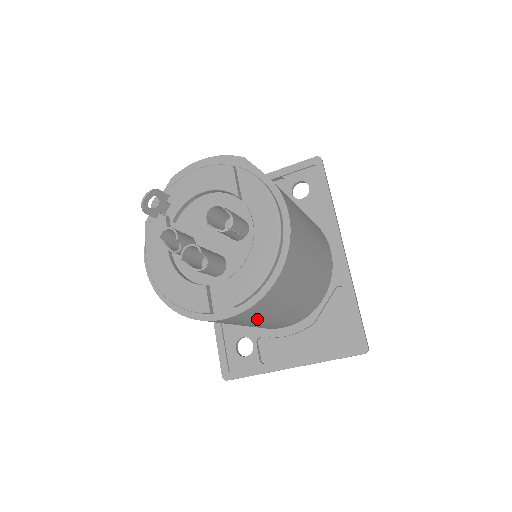
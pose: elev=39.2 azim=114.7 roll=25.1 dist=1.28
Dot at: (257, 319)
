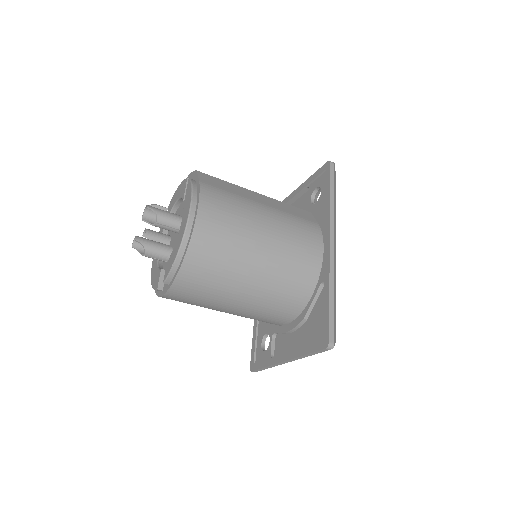
Dot at: (210, 301)
